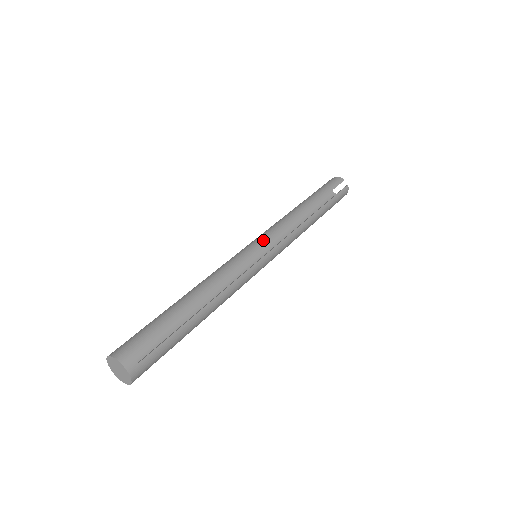
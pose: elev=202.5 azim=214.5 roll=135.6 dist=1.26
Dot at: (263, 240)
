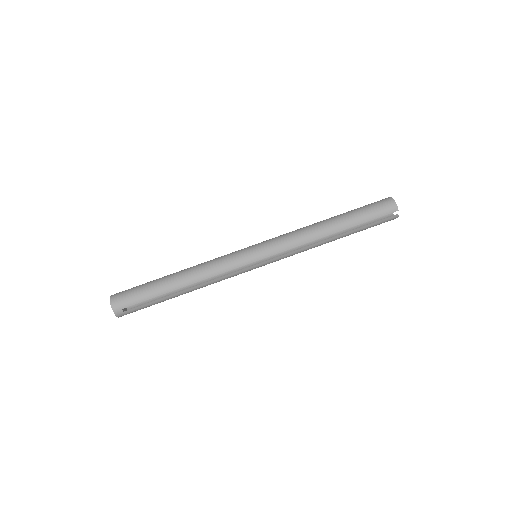
Dot at: (265, 253)
